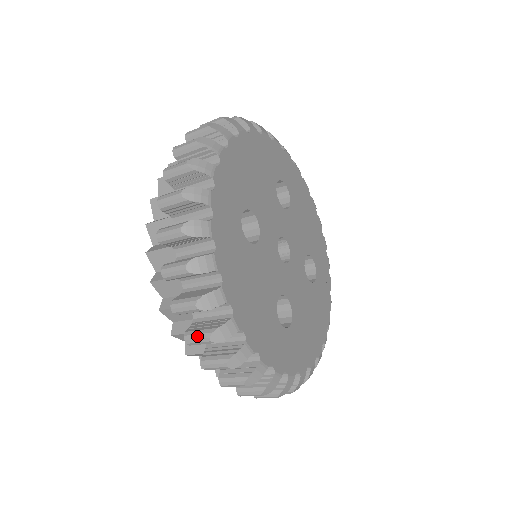
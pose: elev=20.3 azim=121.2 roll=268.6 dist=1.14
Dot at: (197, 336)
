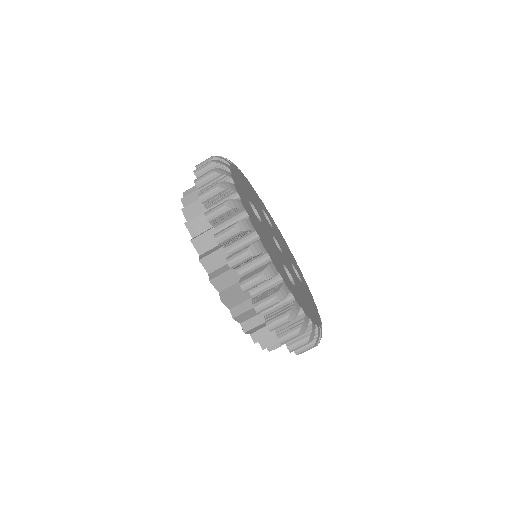
Dot at: (237, 255)
